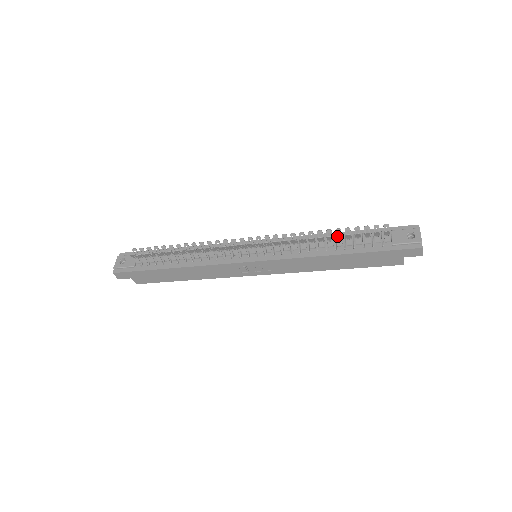
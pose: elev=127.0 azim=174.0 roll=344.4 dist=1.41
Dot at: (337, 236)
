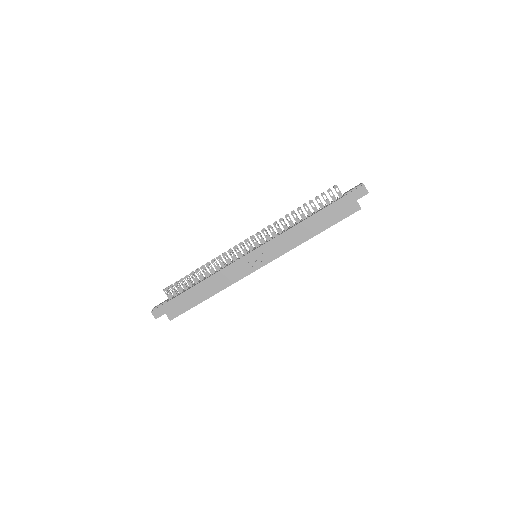
Dot at: (303, 205)
